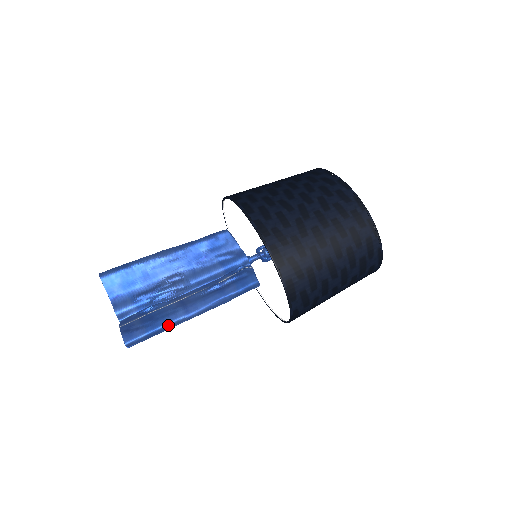
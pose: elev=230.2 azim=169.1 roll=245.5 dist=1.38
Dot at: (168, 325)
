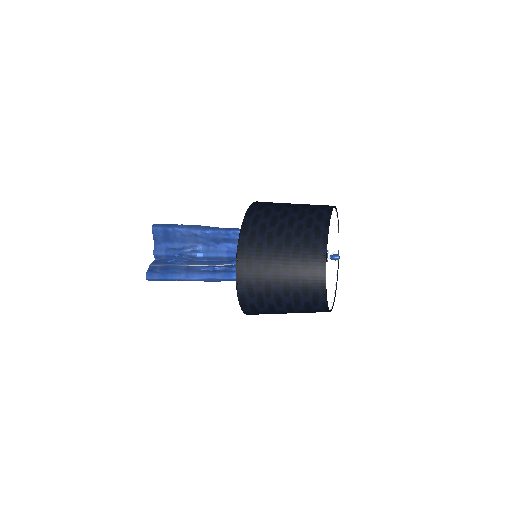
Dot at: (173, 279)
